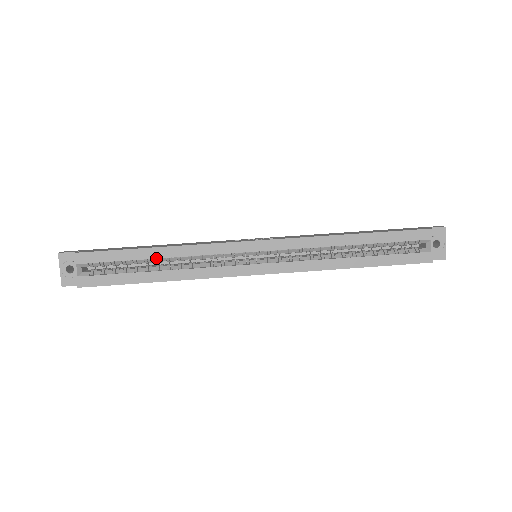
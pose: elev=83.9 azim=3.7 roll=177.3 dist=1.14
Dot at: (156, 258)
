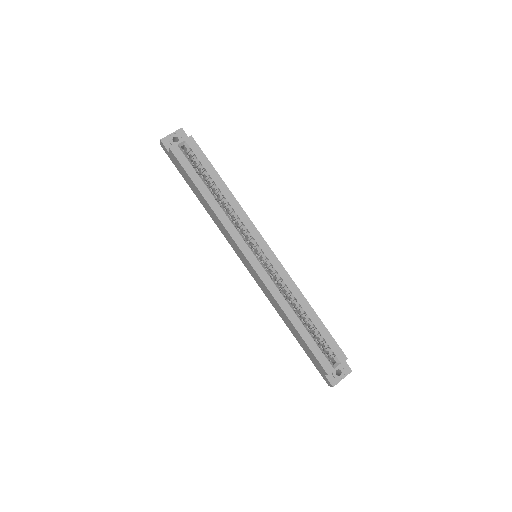
Dot at: (219, 189)
